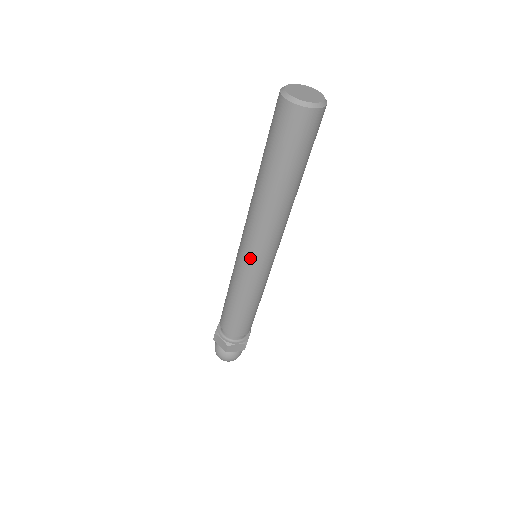
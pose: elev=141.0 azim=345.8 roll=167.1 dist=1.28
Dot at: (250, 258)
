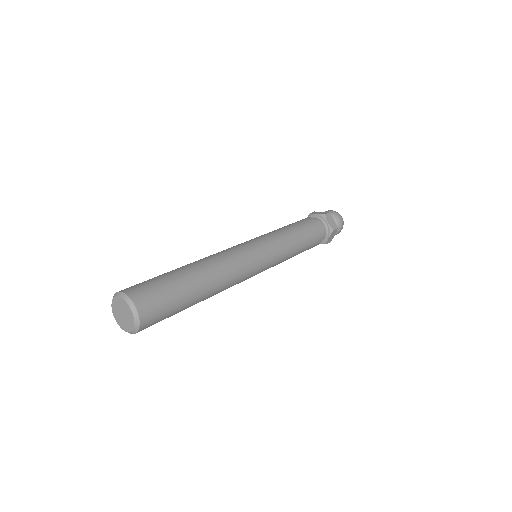
Dot at: occluded
